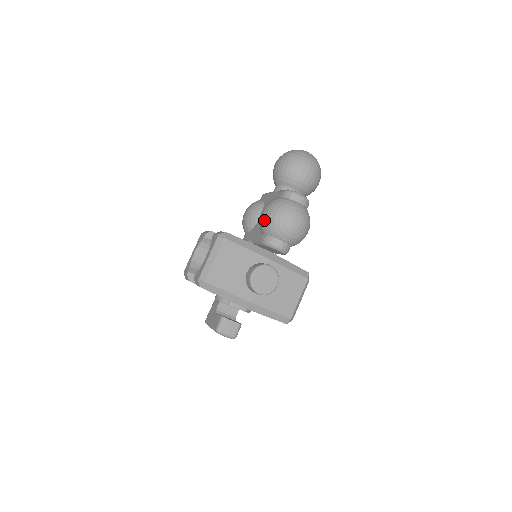
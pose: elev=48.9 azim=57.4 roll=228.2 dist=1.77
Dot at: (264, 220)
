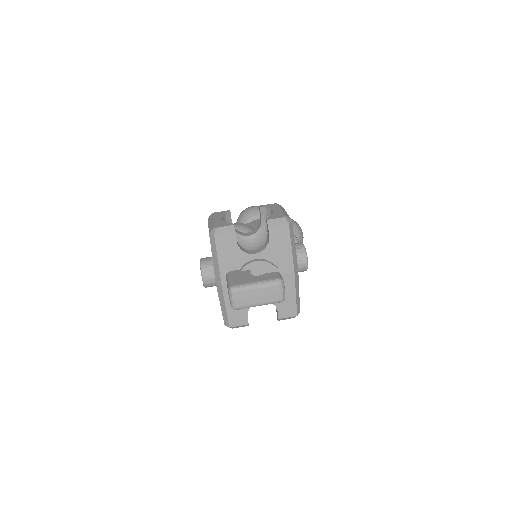
Dot at: occluded
